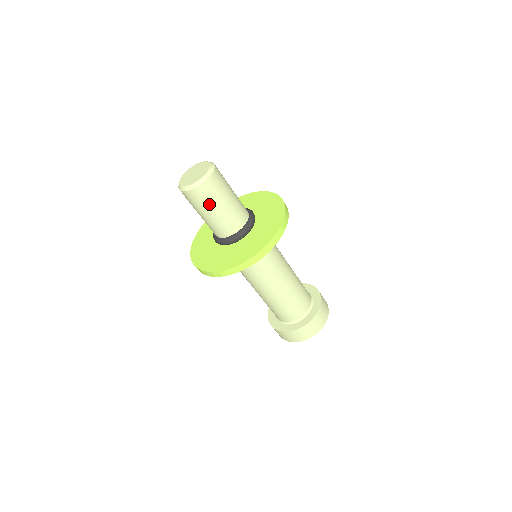
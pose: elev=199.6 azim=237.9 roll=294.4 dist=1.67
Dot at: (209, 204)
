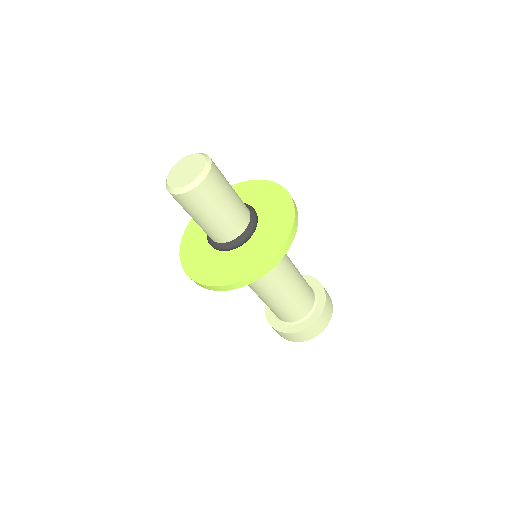
Dot at: (210, 206)
